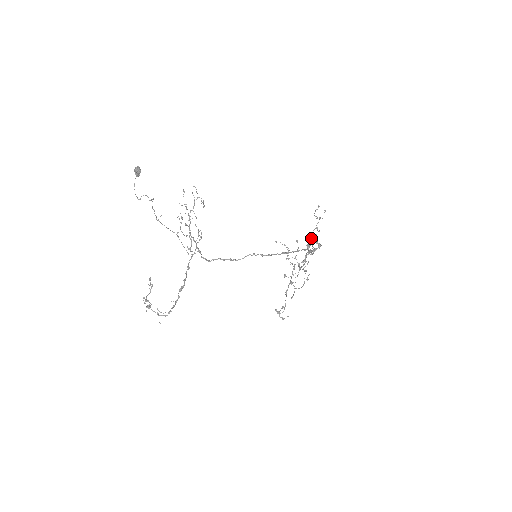
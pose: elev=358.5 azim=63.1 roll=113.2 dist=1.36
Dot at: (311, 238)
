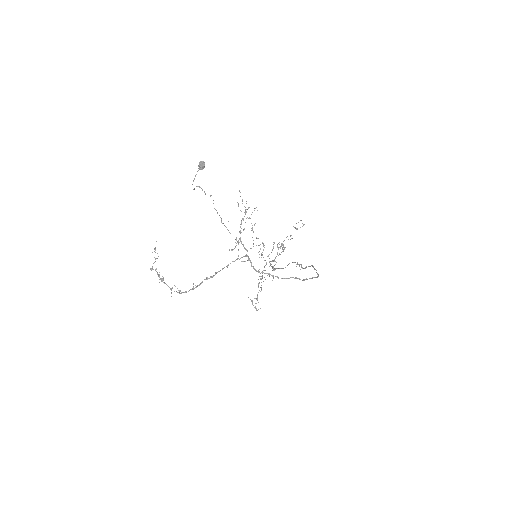
Dot at: occluded
